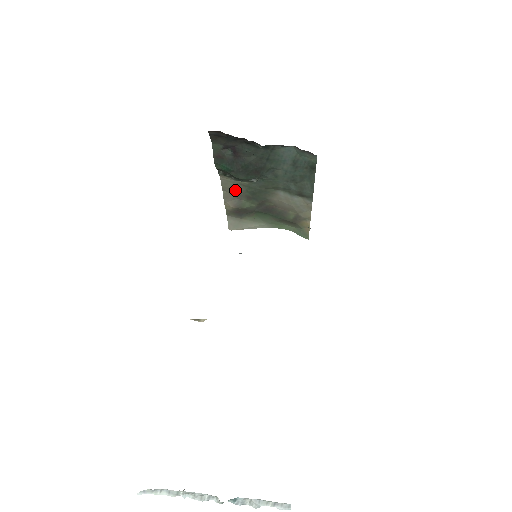
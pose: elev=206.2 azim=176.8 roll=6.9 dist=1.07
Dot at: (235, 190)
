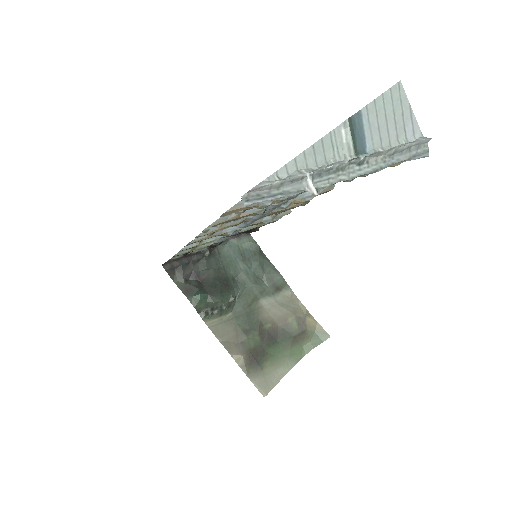
Dot at: (229, 332)
